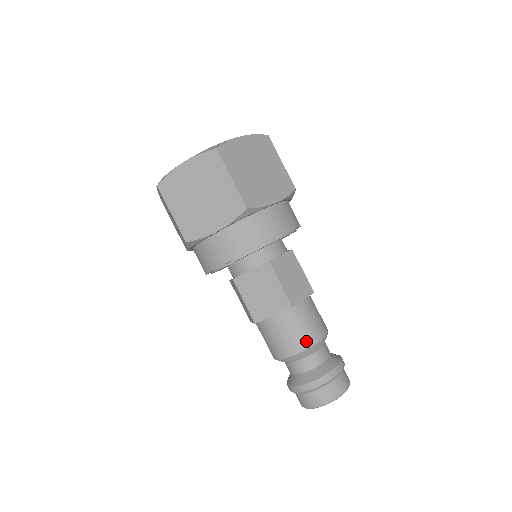
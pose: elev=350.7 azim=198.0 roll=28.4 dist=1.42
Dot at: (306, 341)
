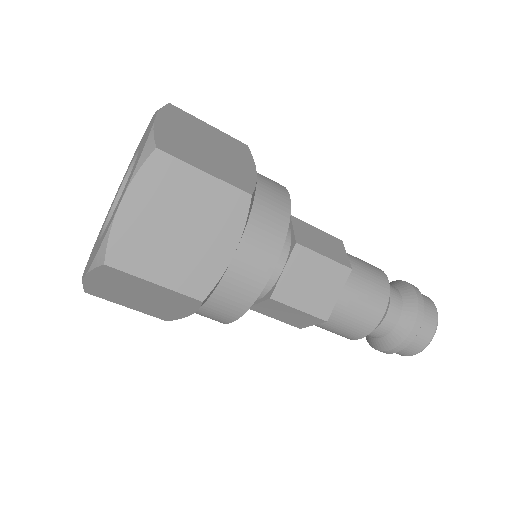
Dot at: (383, 291)
